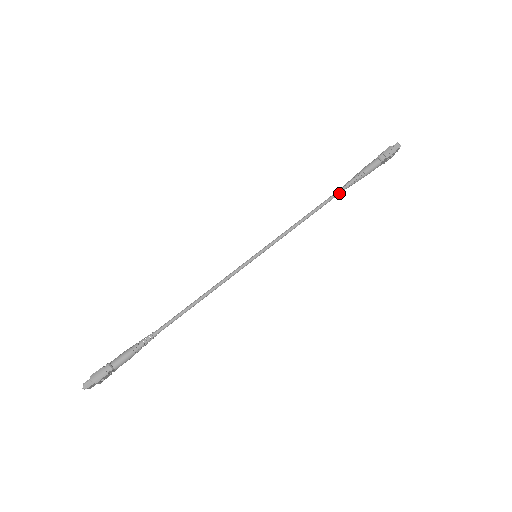
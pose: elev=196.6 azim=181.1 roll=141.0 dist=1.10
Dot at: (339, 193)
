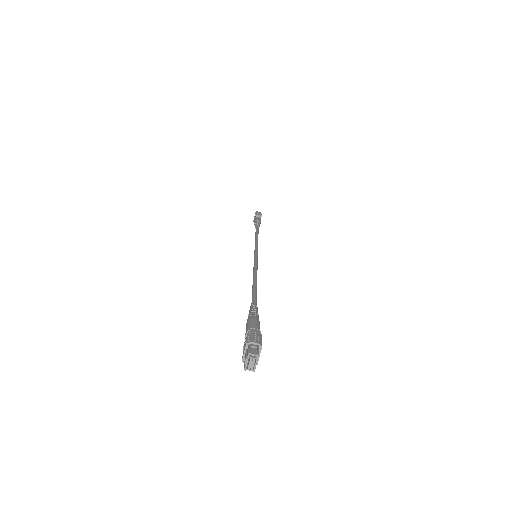
Dot at: (258, 229)
